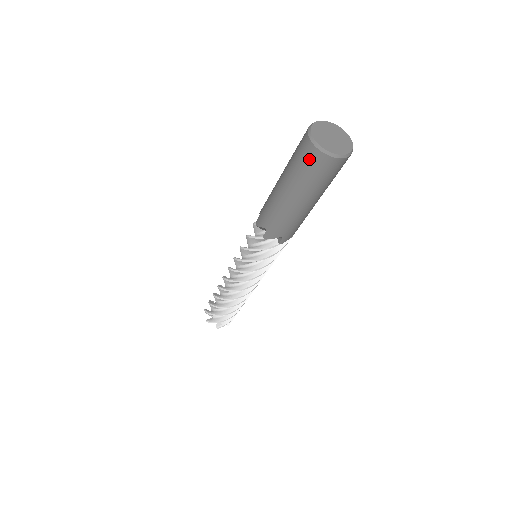
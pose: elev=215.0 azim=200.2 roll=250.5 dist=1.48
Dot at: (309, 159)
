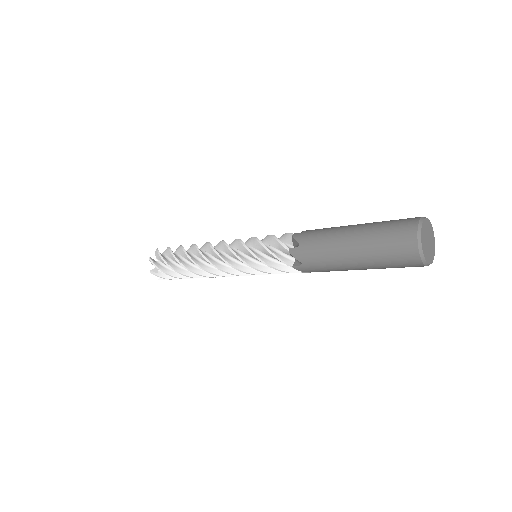
Dot at: (404, 258)
